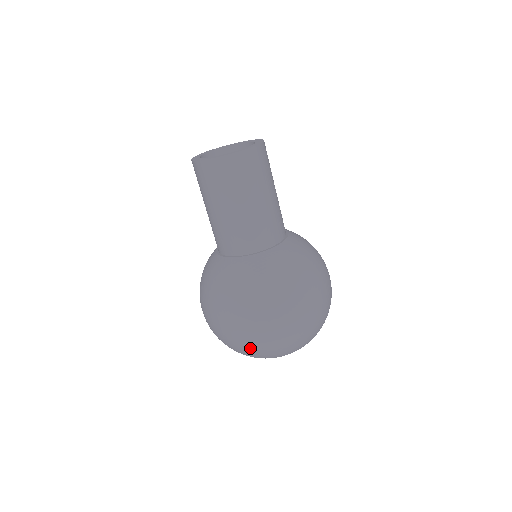
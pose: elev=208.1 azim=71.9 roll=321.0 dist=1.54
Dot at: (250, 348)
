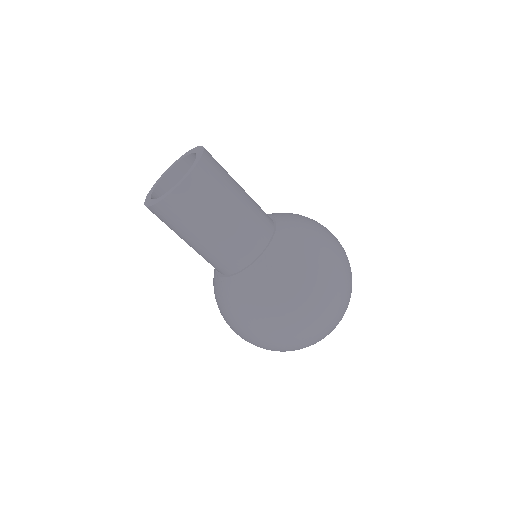
Dot at: occluded
